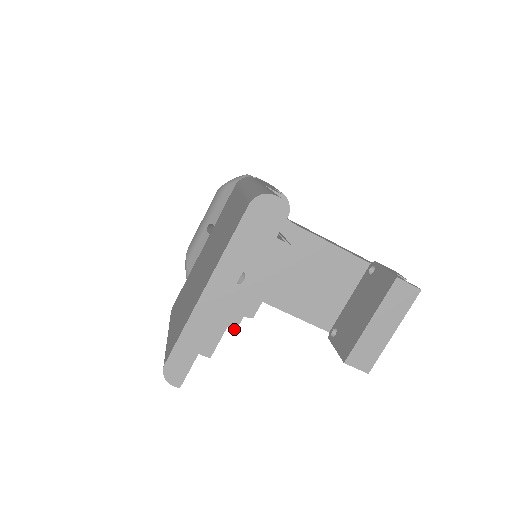
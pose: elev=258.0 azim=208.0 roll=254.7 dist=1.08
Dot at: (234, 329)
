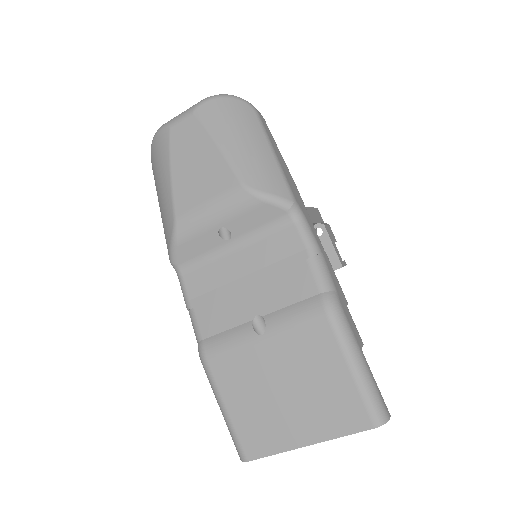
Dot at: occluded
